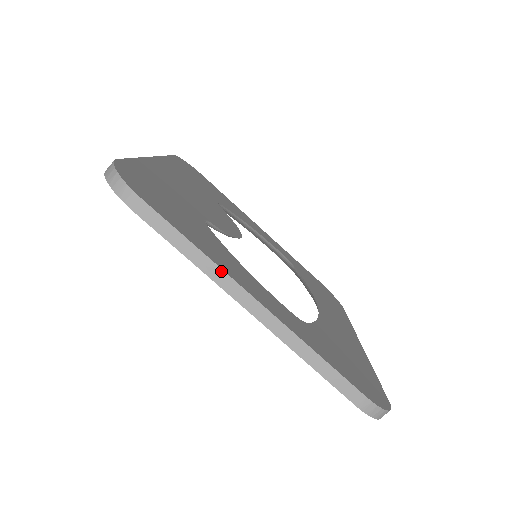
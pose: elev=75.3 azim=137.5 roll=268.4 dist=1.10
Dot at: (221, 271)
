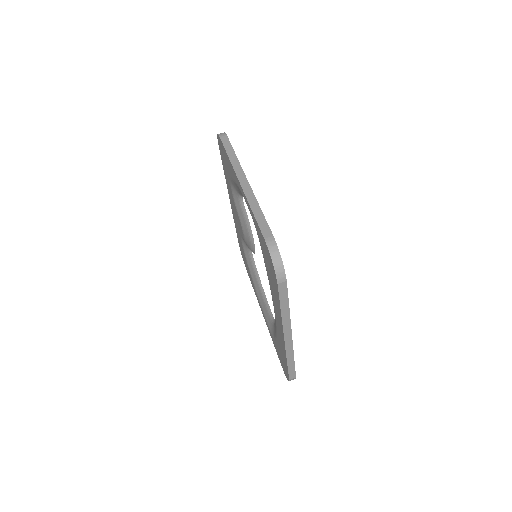
Dot at: (239, 164)
